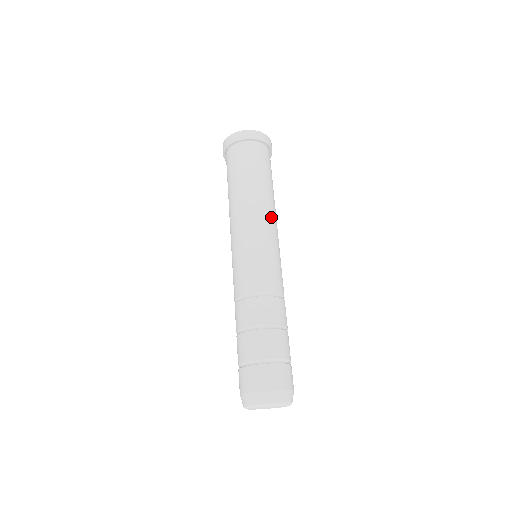
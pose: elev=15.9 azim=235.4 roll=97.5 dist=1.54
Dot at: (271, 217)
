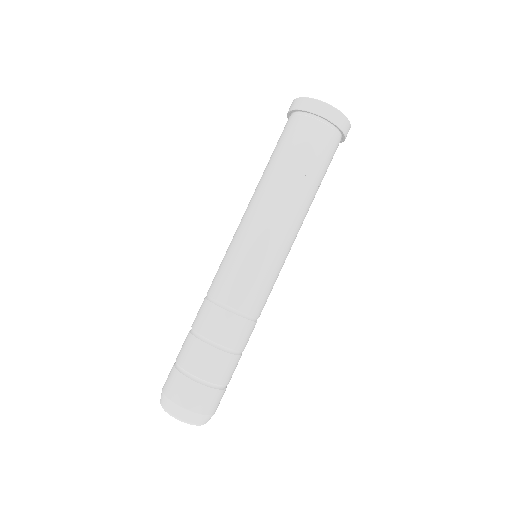
Dot at: (291, 225)
